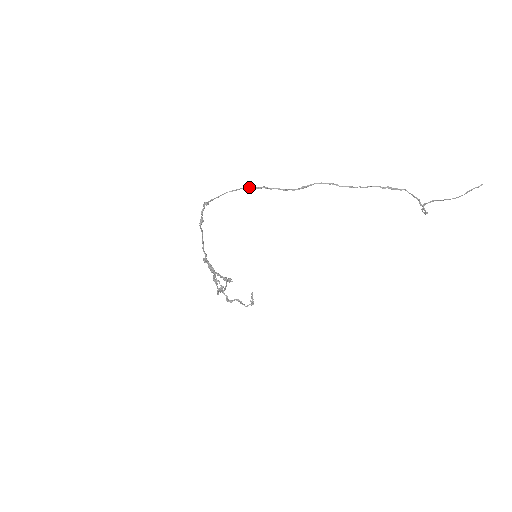
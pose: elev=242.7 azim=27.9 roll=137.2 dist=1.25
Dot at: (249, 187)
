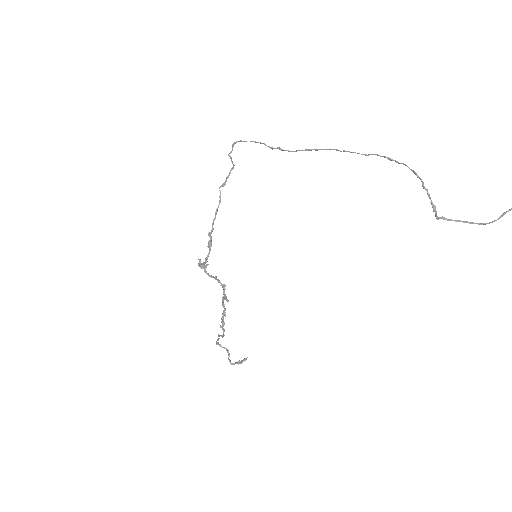
Dot at: occluded
